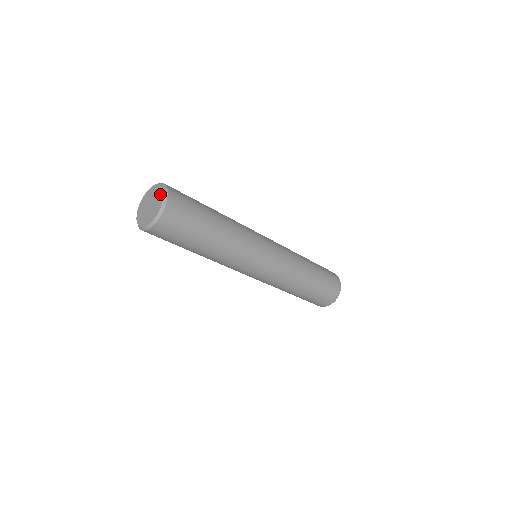
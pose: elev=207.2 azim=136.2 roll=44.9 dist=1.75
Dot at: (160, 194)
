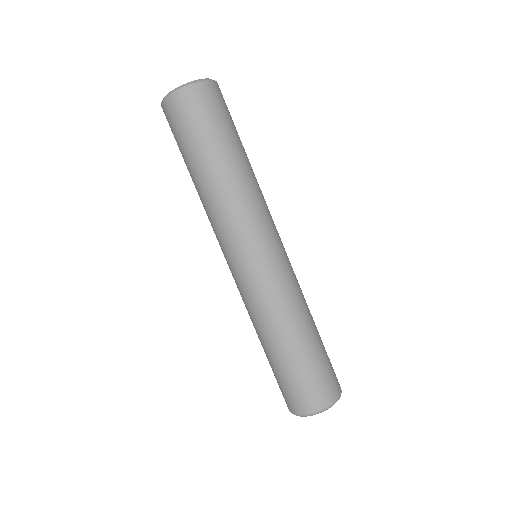
Dot at: occluded
